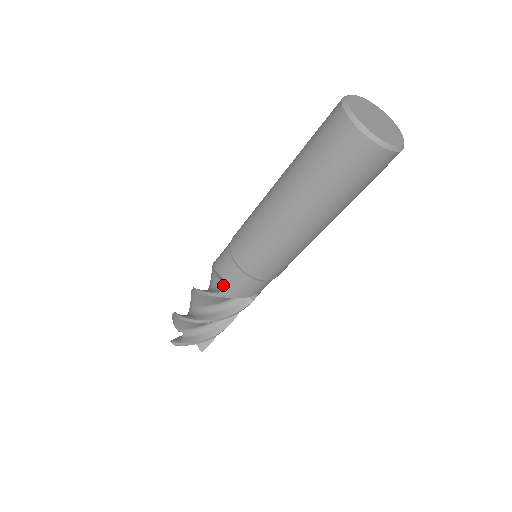
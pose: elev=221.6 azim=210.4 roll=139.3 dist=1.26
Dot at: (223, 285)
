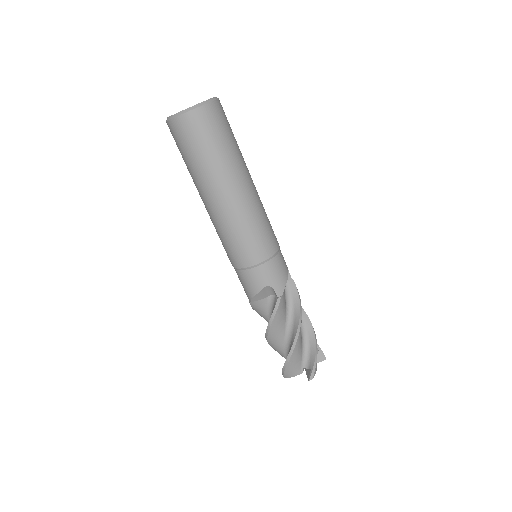
Dot at: (272, 295)
